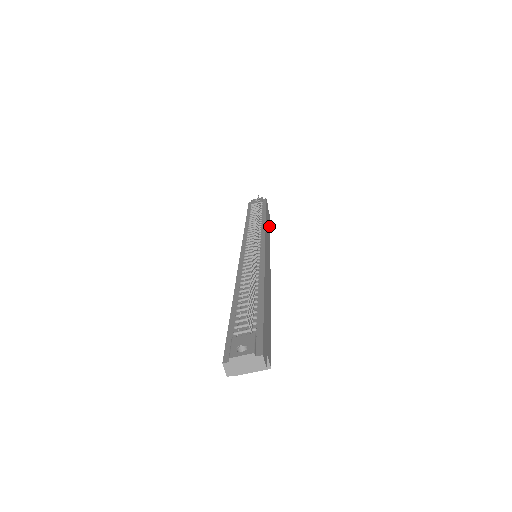
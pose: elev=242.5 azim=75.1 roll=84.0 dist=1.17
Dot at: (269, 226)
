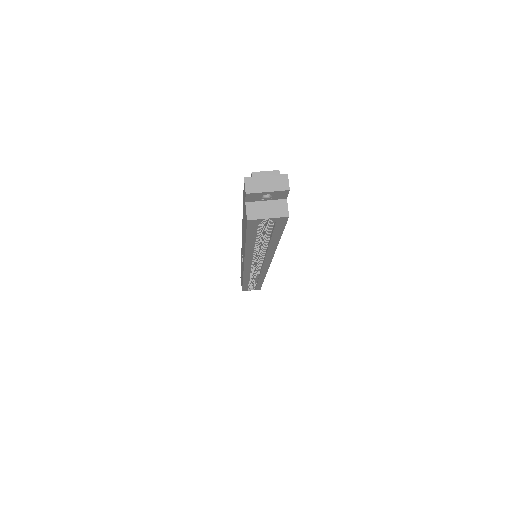
Dot at: occluded
